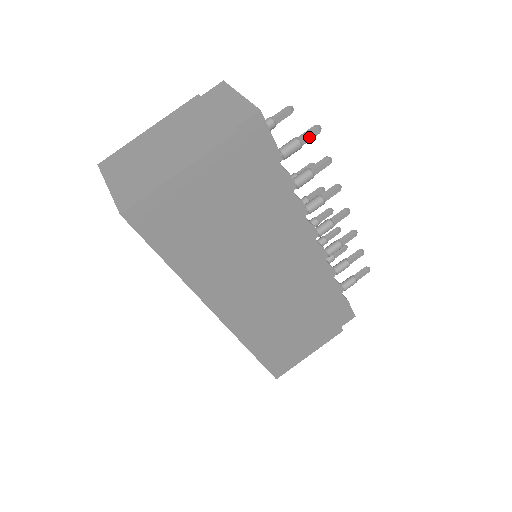
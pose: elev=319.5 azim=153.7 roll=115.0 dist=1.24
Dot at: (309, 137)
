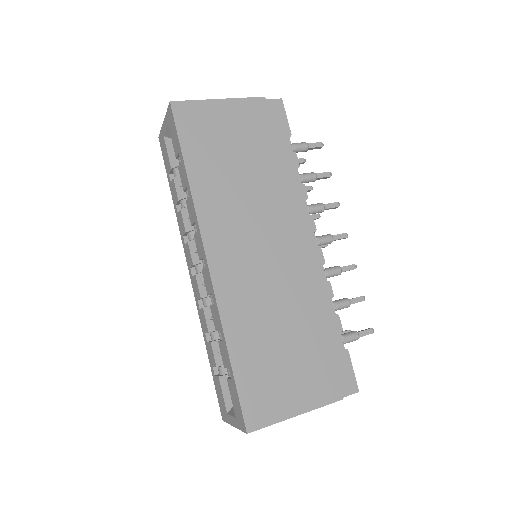
Dot at: (314, 145)
